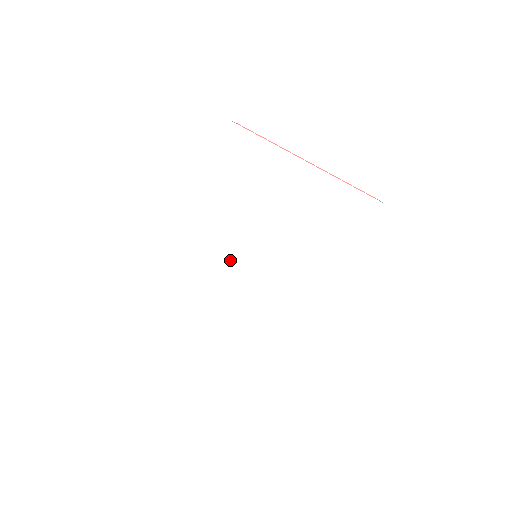
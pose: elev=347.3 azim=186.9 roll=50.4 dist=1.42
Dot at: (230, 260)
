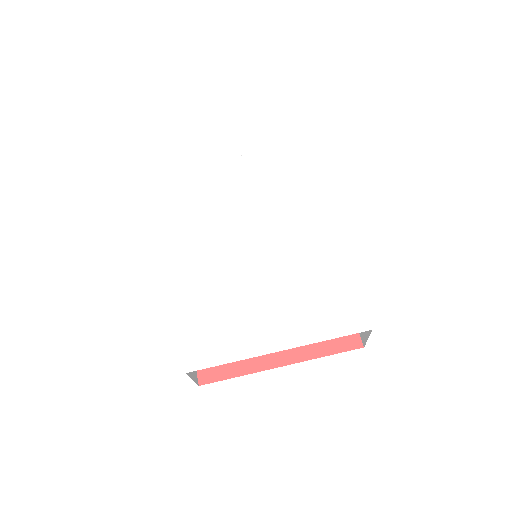
Dot at: (234, 256)
